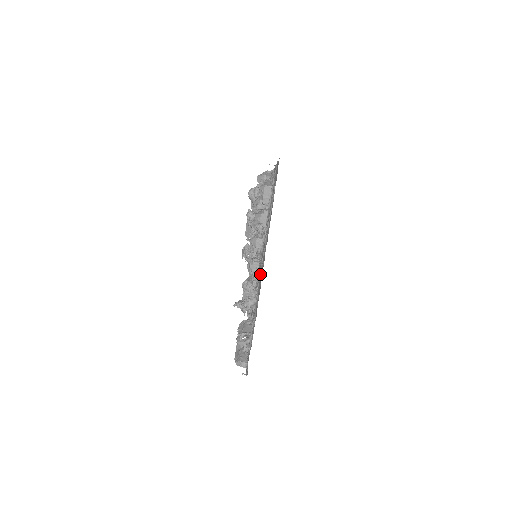
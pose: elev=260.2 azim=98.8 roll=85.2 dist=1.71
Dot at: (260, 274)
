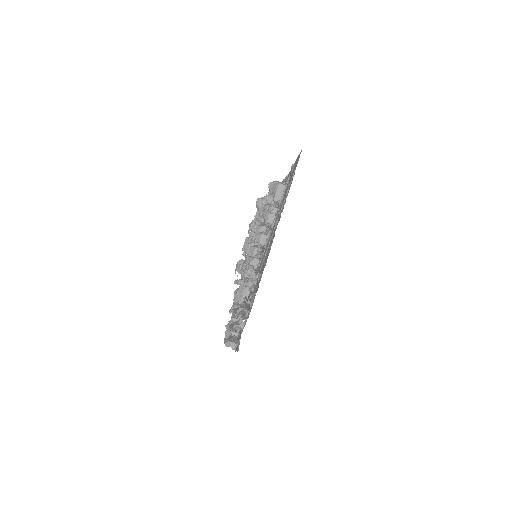
Dot at: (264, 258)
